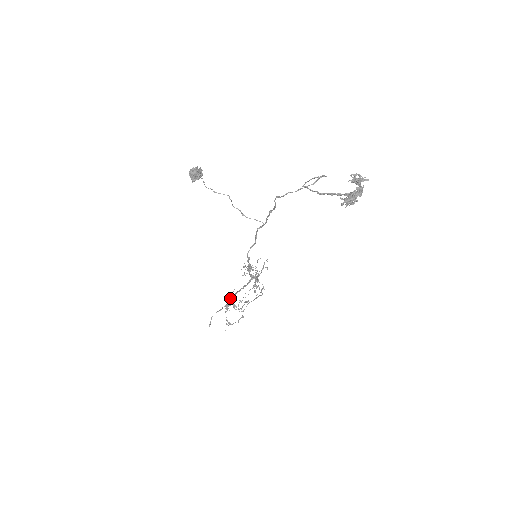
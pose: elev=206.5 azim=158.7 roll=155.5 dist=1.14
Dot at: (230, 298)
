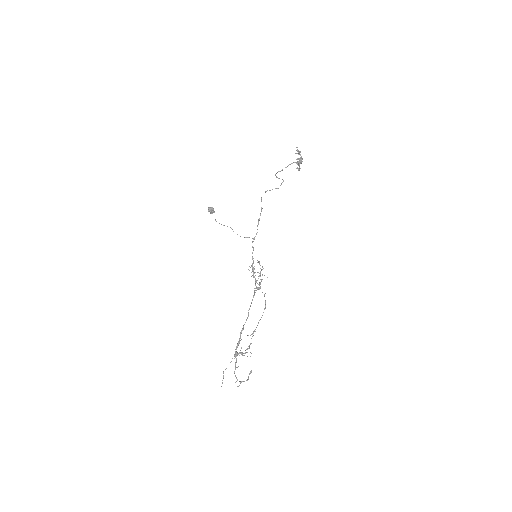
Dot at: (237, 344)
